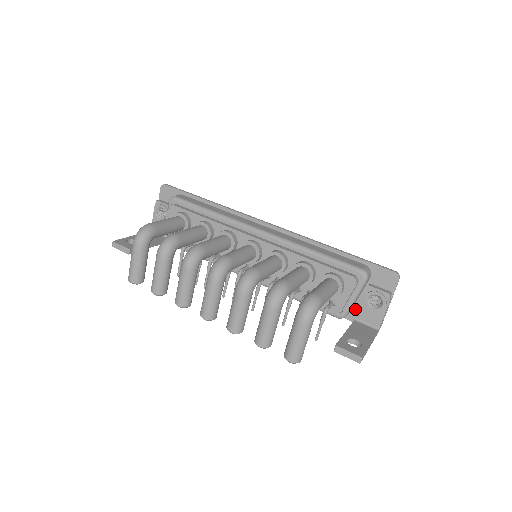
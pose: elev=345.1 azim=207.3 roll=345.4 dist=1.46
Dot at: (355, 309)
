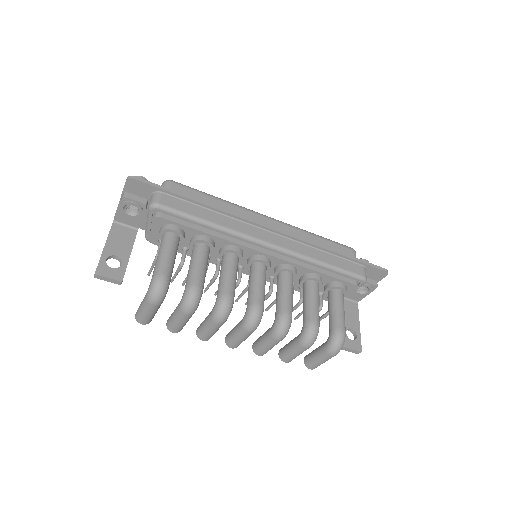
Dot at: occluded
